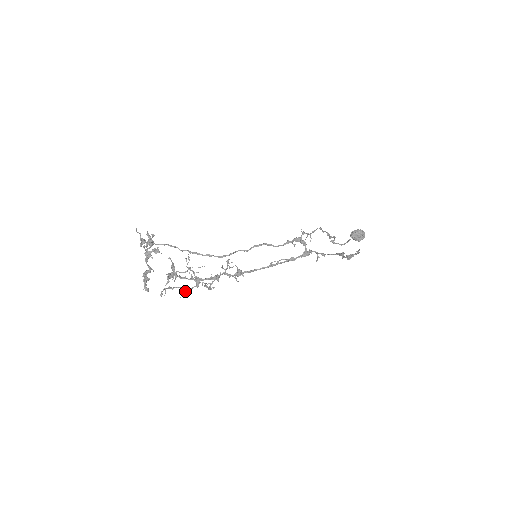
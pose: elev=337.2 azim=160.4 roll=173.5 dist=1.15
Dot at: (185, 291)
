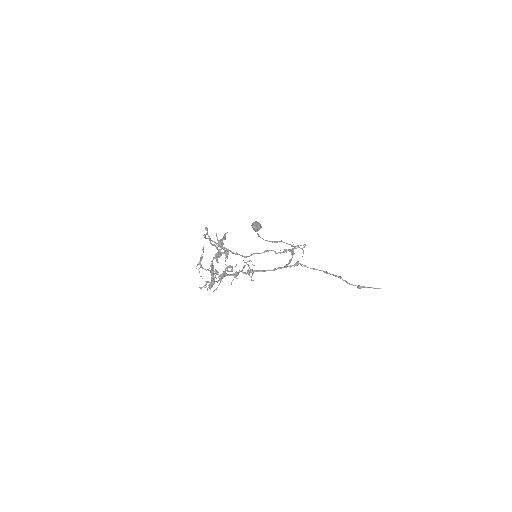
Dot at: occluded
